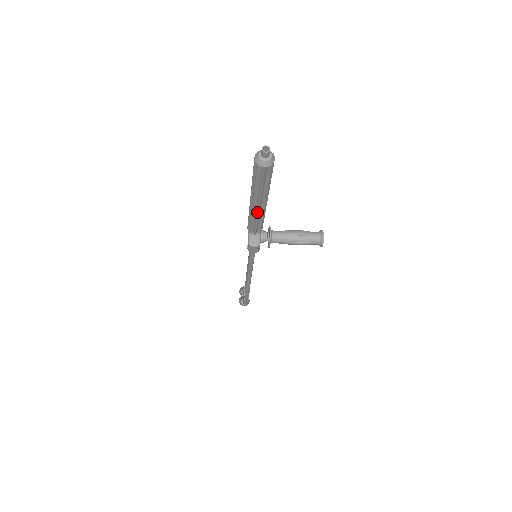
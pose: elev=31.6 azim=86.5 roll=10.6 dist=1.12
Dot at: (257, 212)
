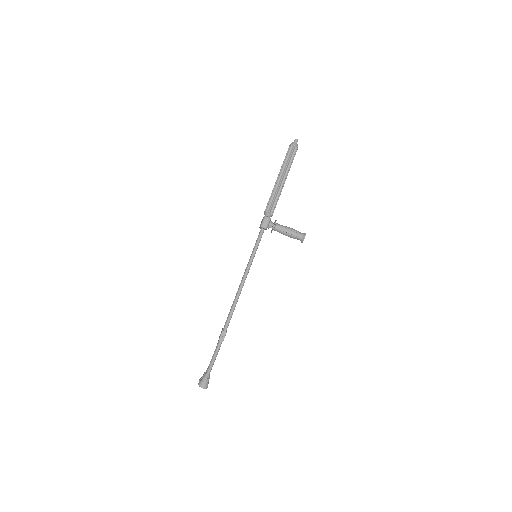
Dot at: (279, 185)
